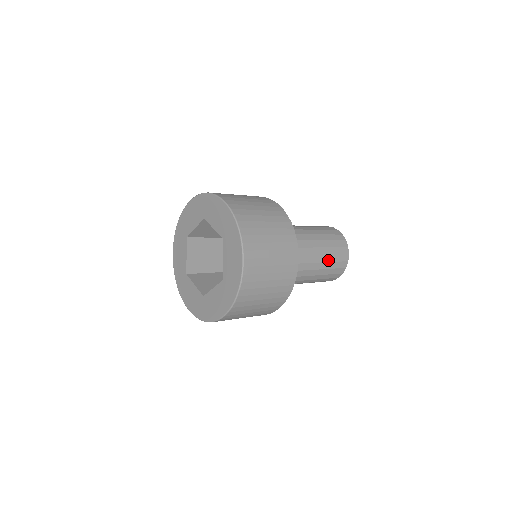
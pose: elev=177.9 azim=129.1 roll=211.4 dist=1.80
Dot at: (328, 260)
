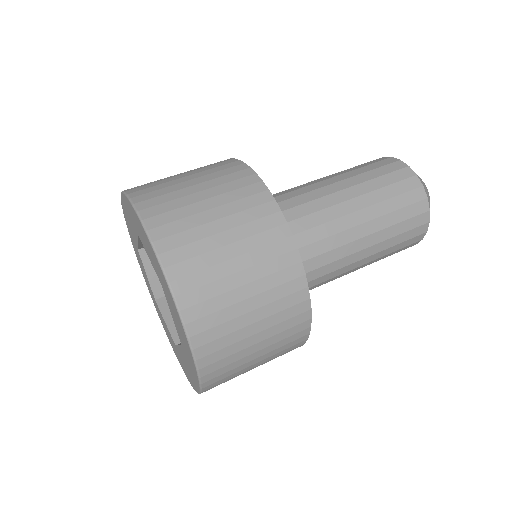
Dot at: (387, 236)
